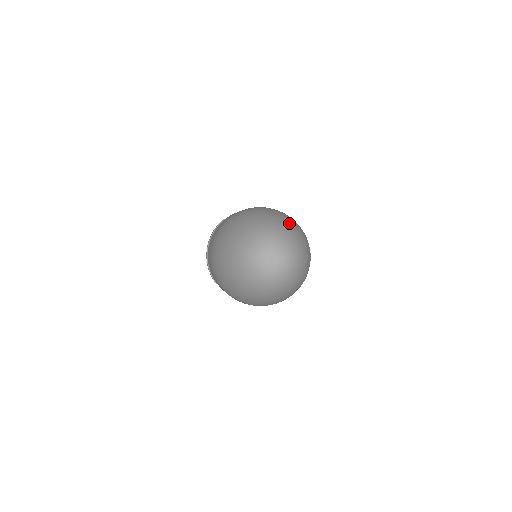
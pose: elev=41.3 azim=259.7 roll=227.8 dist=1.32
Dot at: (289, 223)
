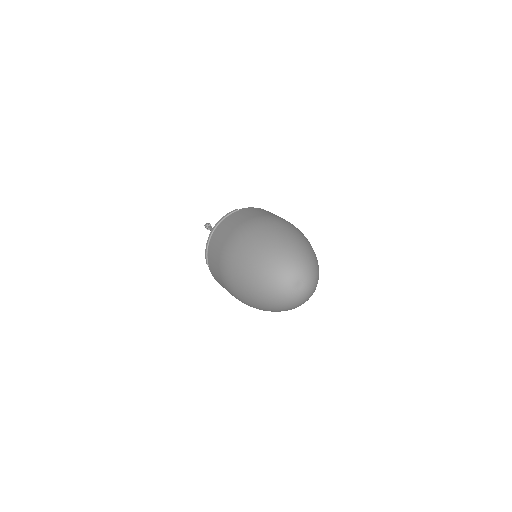
Dot at: (314, 252)
